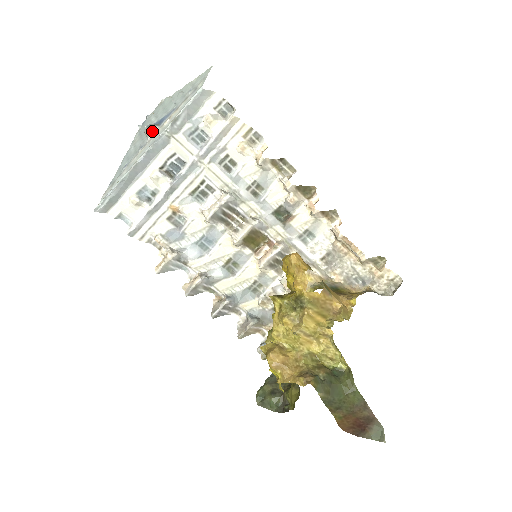
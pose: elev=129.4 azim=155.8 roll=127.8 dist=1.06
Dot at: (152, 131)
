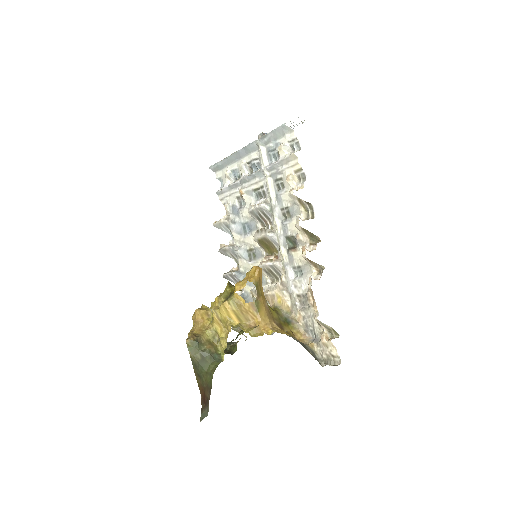
Dot at: occluded
